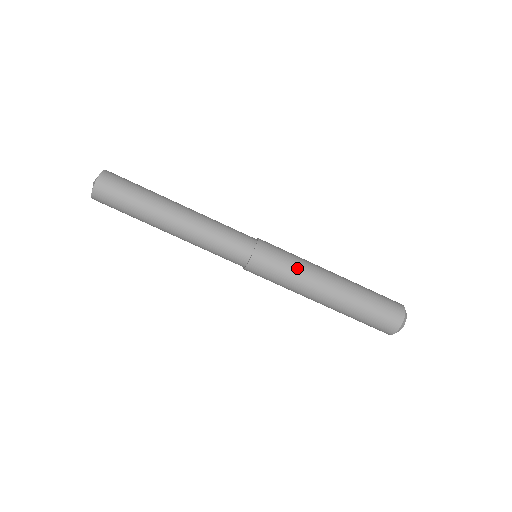
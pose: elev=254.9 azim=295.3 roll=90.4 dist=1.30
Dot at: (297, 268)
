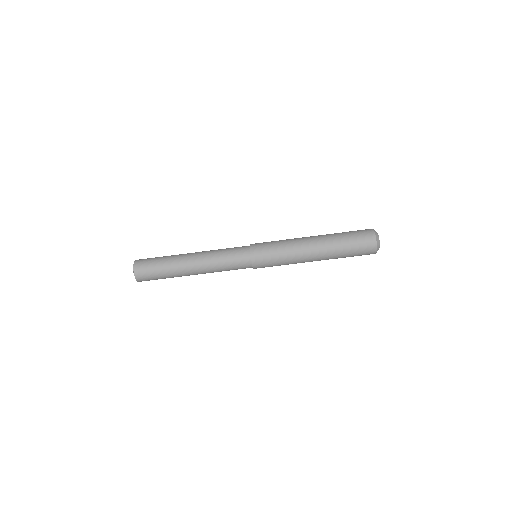
Dot at: (285, 256)
